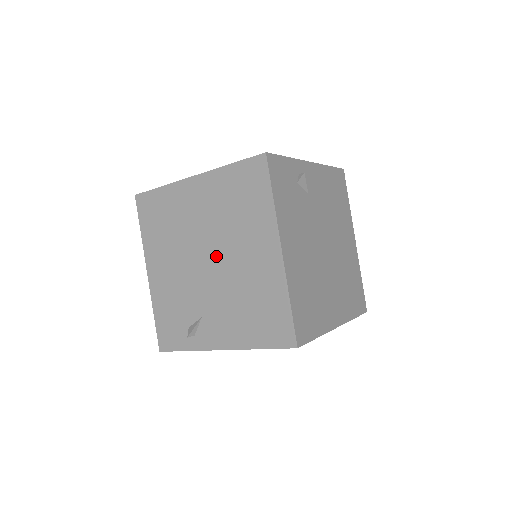
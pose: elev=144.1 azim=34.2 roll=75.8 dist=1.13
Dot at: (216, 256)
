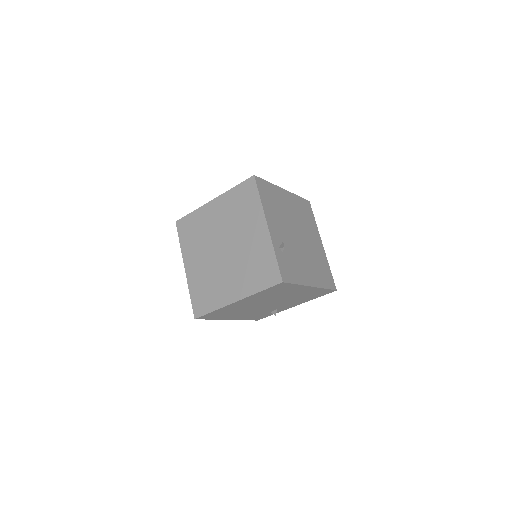
Dot at: (273, 302)
